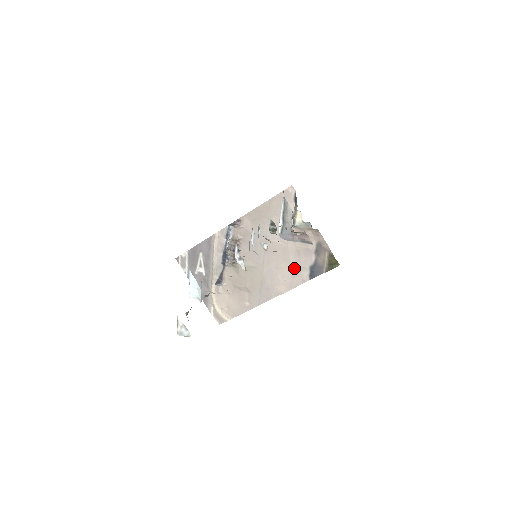
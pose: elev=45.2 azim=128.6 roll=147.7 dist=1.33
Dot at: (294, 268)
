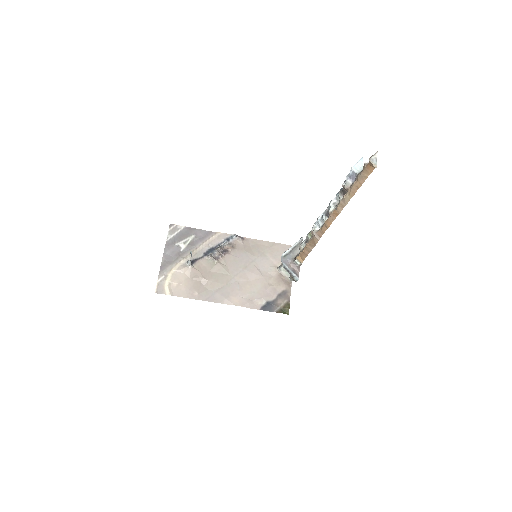
Dot at: (256, 294)
